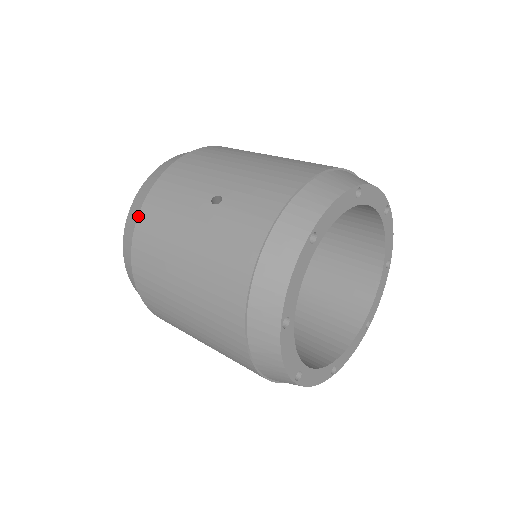
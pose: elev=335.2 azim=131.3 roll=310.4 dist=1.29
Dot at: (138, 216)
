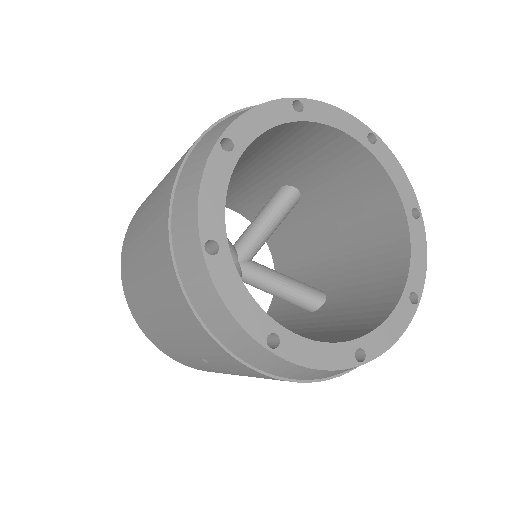
Dot at: (124, 239)
